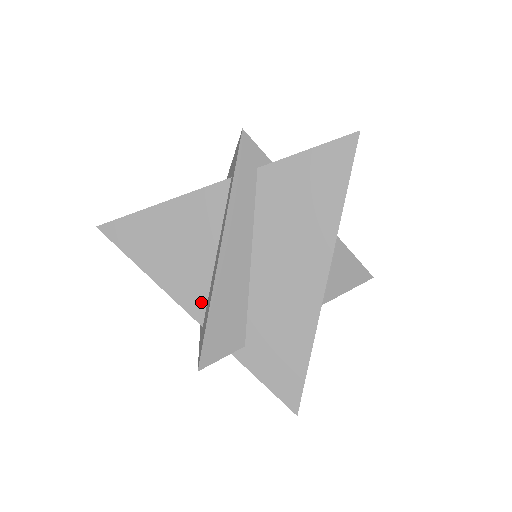
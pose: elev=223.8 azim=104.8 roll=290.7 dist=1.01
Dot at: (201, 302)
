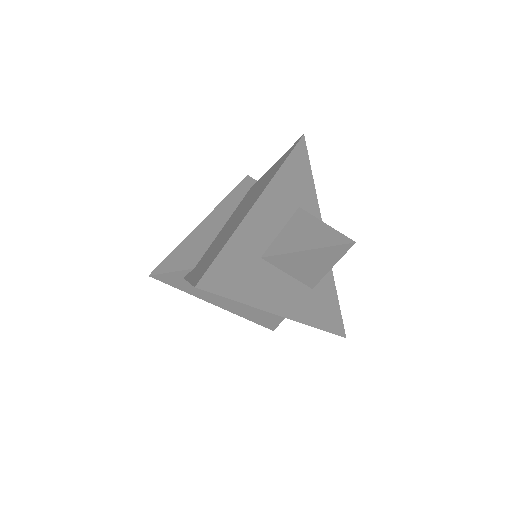
Dot at: occluded
